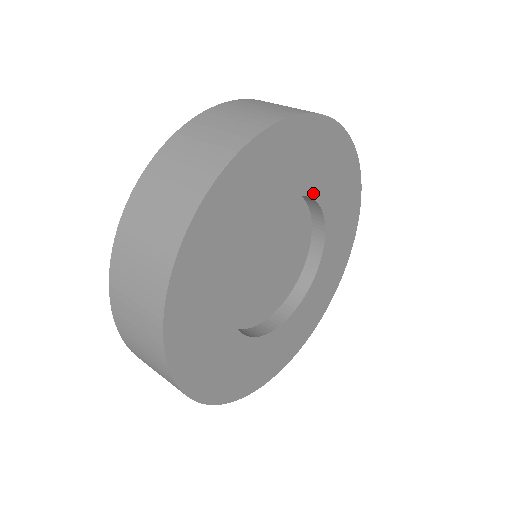
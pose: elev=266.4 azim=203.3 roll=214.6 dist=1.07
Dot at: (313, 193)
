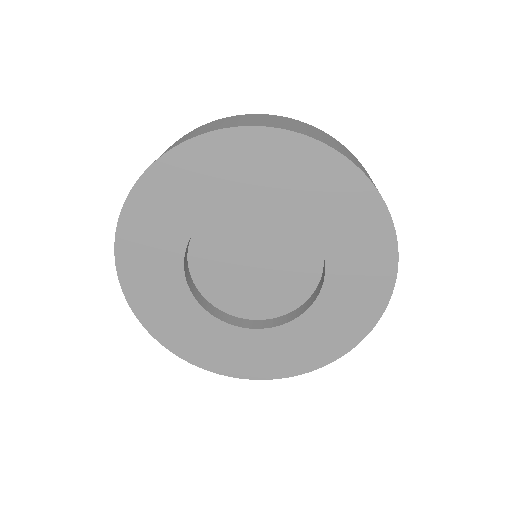
Dot at: (258, 199)
